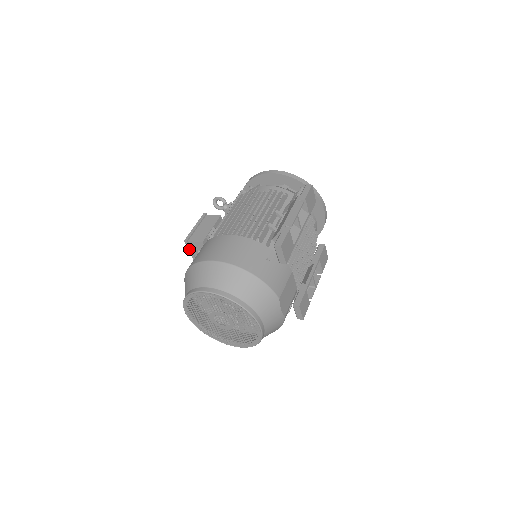
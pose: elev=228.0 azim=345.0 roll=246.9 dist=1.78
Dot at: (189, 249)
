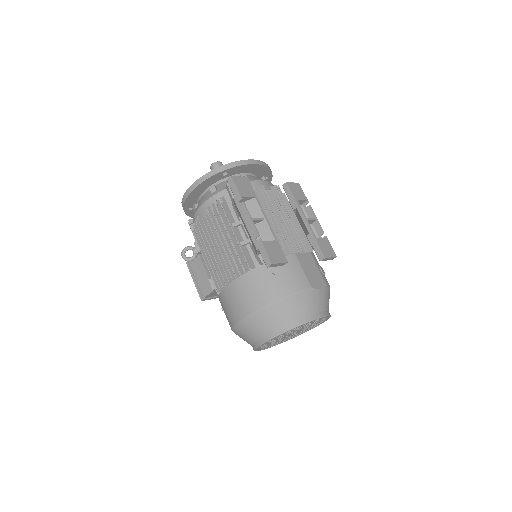
Dot at: (210, 299)
